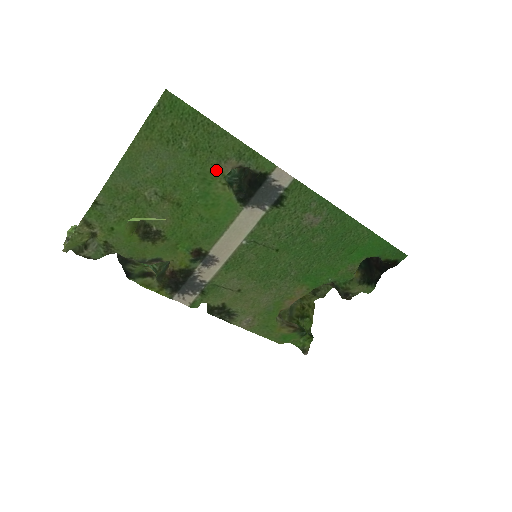
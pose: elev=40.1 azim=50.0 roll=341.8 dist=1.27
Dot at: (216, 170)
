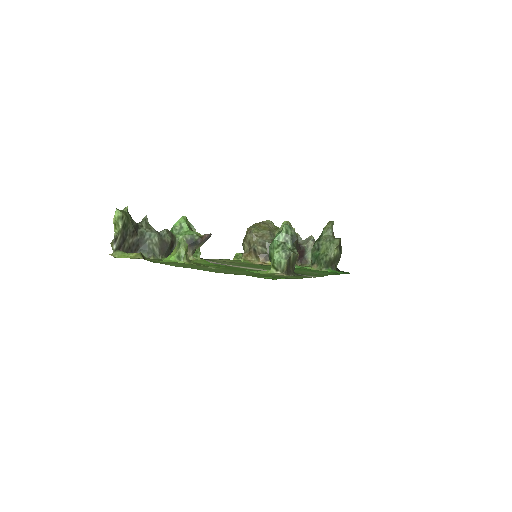
Dot at: (270, 274)
